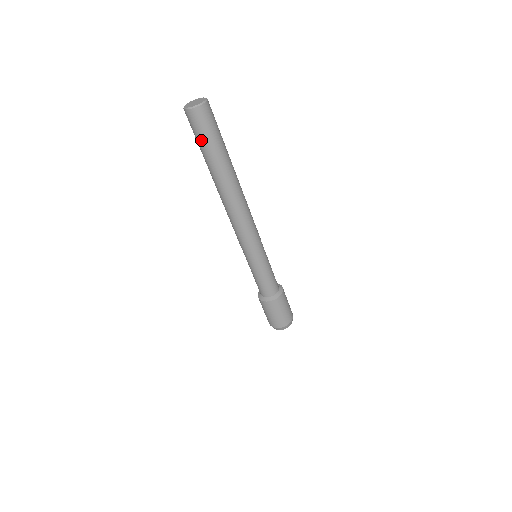
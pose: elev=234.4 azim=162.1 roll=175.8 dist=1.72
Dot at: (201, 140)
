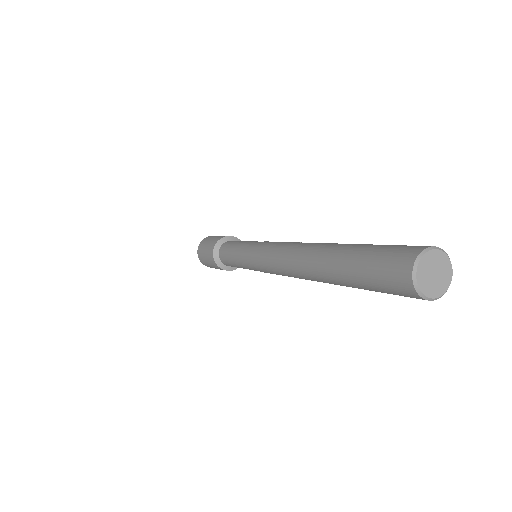
Dot at: (374, 289)
